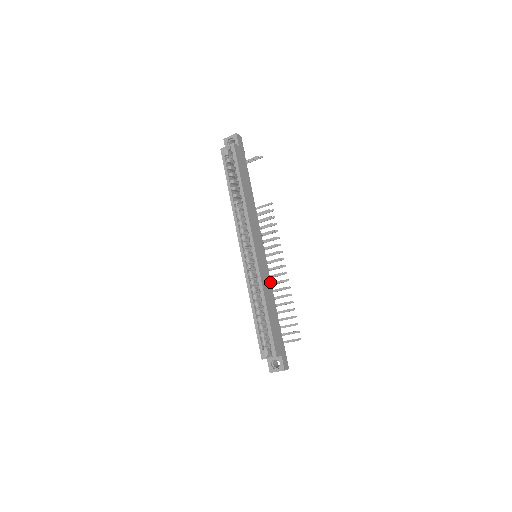
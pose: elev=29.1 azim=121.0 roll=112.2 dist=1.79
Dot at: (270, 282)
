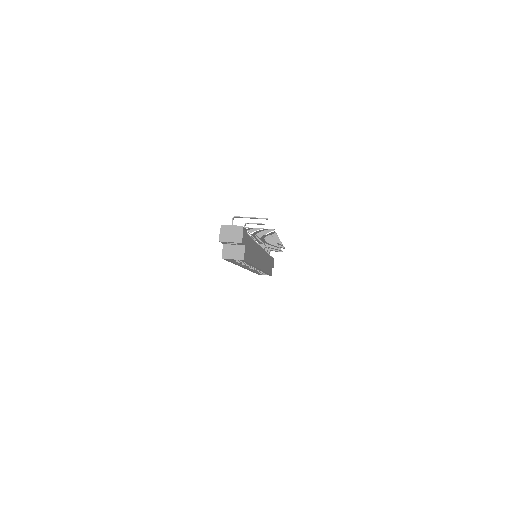
Dot at: occluded
